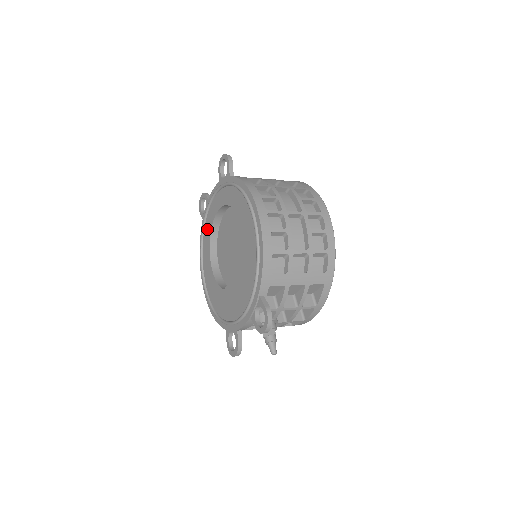
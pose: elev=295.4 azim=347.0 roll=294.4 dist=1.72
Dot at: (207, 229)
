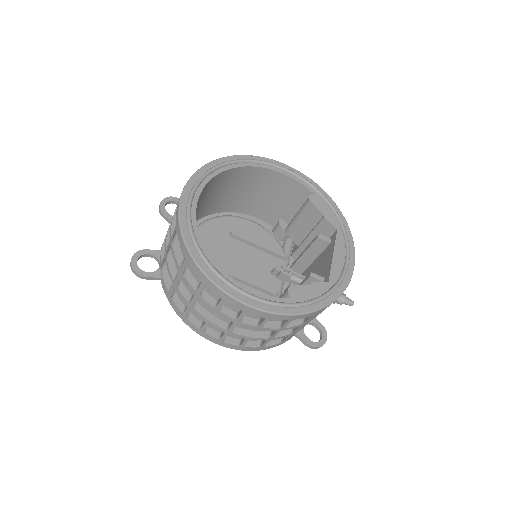
Dot at: occluded
